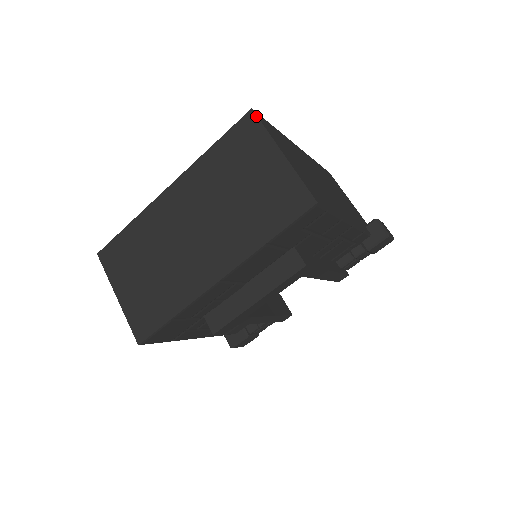
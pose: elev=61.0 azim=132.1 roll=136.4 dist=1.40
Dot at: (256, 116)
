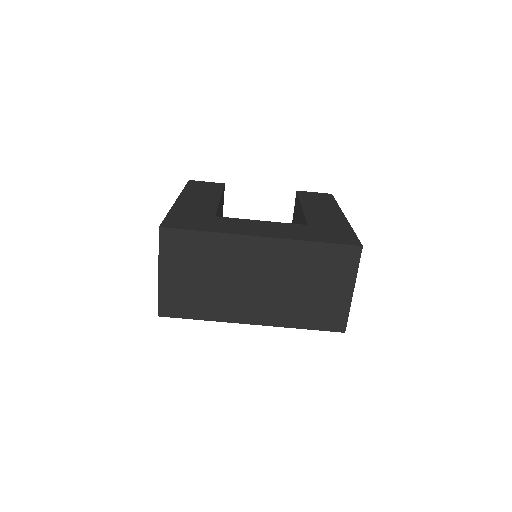
Dot at: occluded
